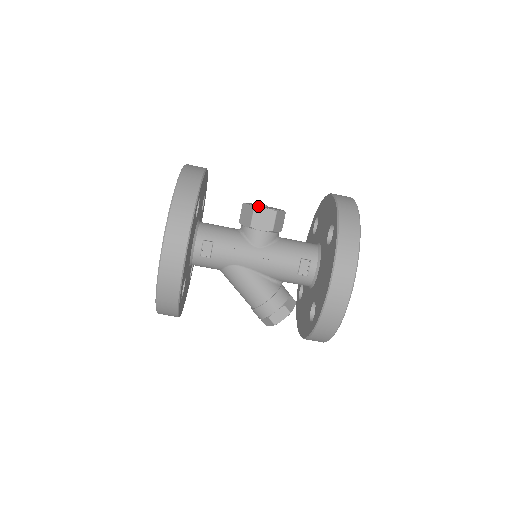
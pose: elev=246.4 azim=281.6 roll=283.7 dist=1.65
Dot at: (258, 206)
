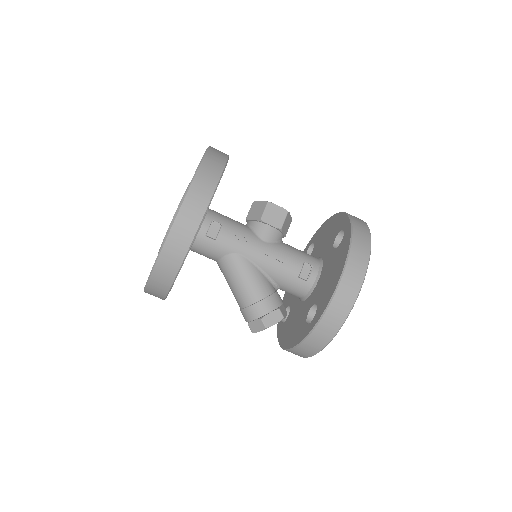
Dot at: (271, 203)
